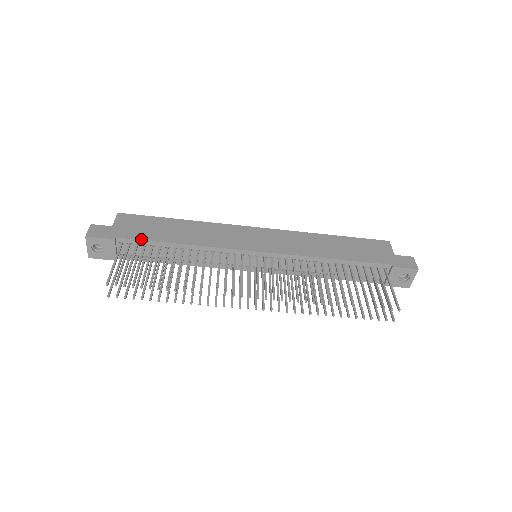
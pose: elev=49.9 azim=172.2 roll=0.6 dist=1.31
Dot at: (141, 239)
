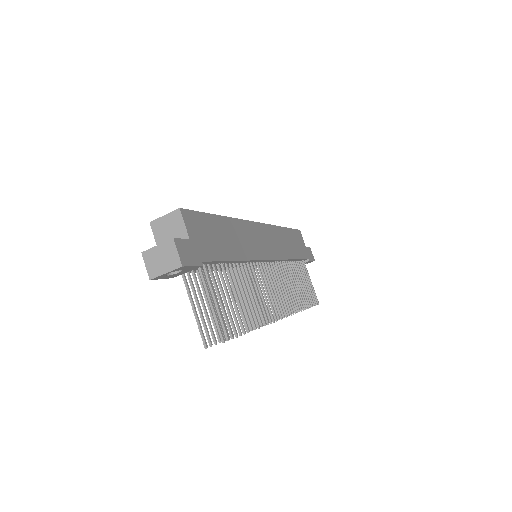
Dot at: (218, 260)
